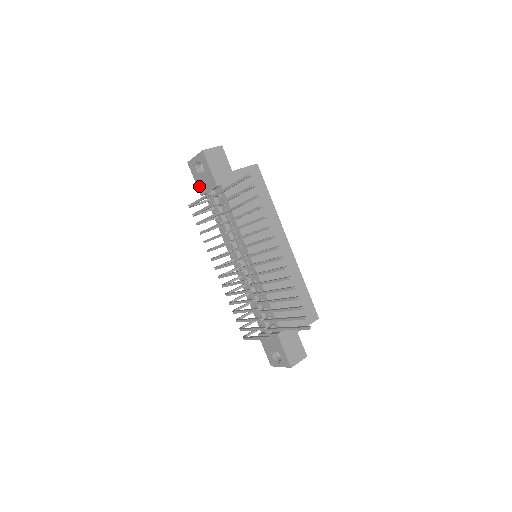
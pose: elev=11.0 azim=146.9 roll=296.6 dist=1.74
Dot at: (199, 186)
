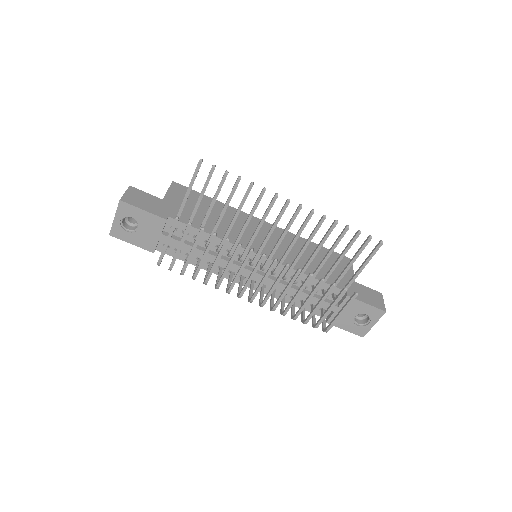
Dot at: (143, 245)
